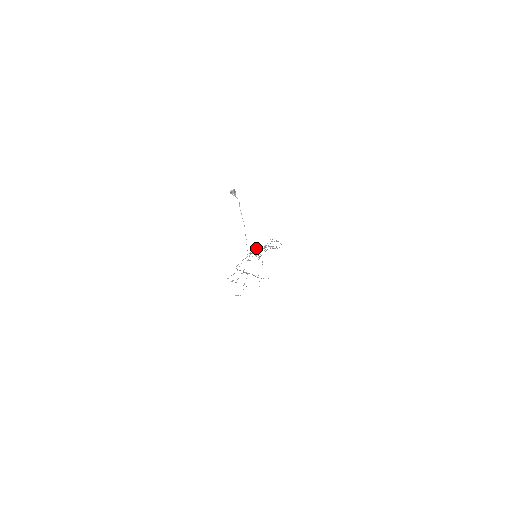
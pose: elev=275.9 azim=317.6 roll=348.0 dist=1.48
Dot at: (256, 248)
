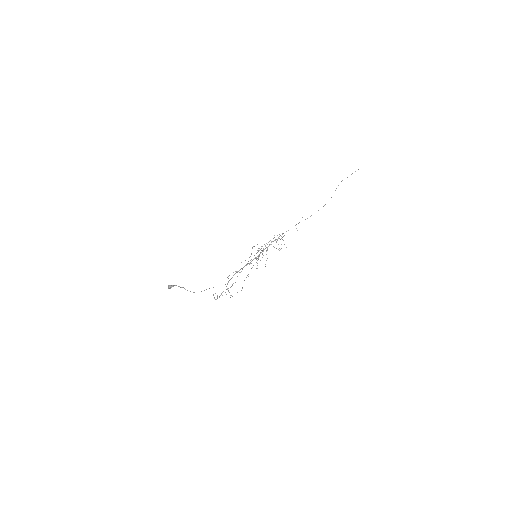
Dot at: (241, 268)
